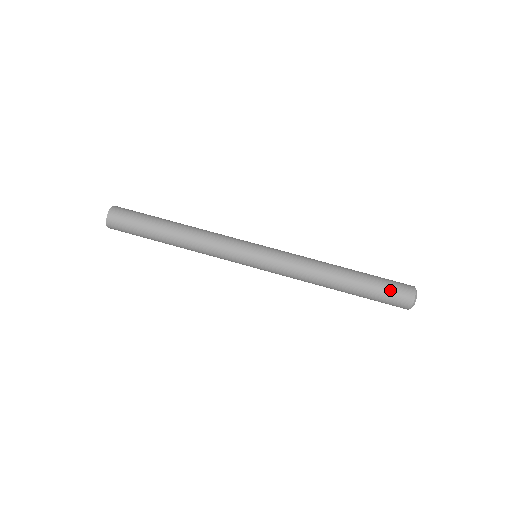
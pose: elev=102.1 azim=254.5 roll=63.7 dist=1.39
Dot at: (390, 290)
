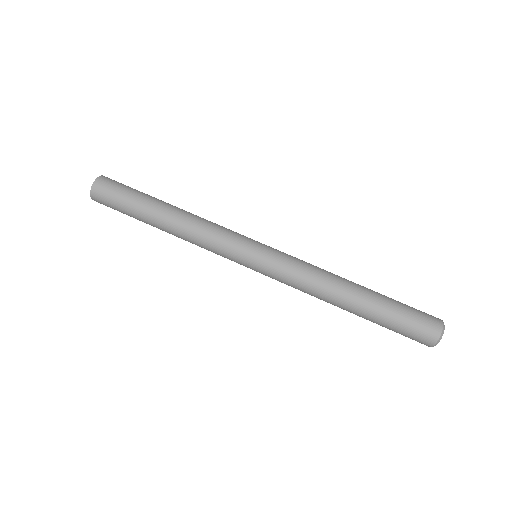
Dot at: (407, 329)
